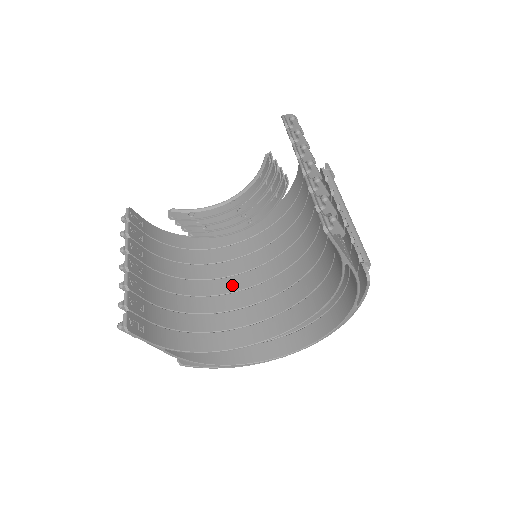
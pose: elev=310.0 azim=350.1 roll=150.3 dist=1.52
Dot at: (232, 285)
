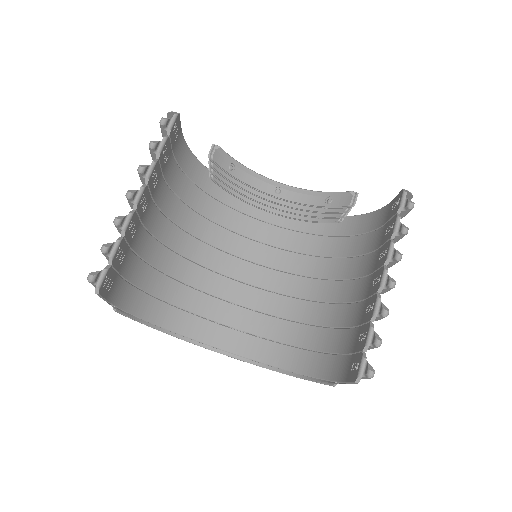
Dot at: (213, 260)
